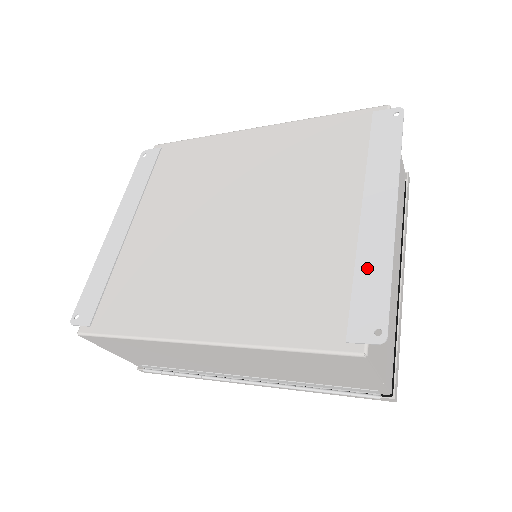
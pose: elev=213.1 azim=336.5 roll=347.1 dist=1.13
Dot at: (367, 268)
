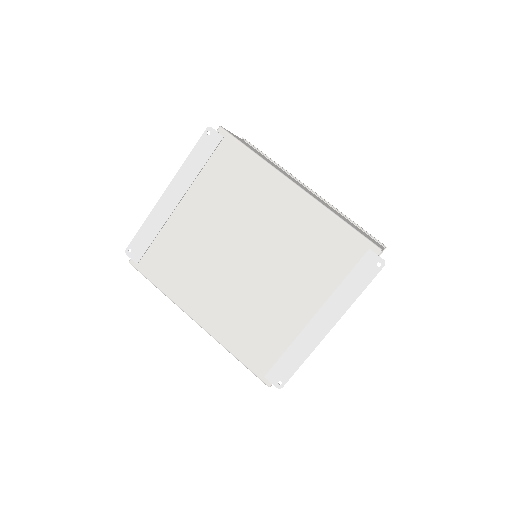
Dot at: (295, 350)
